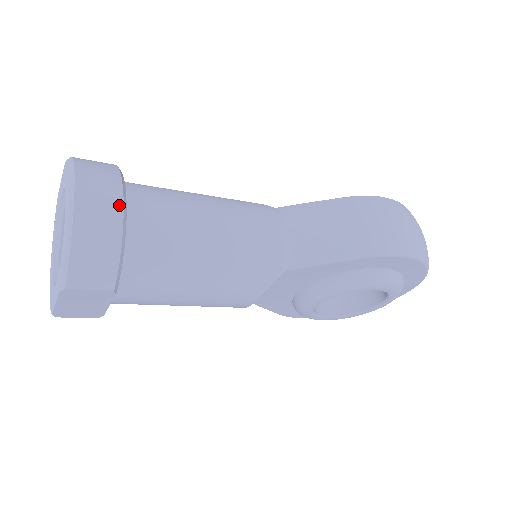
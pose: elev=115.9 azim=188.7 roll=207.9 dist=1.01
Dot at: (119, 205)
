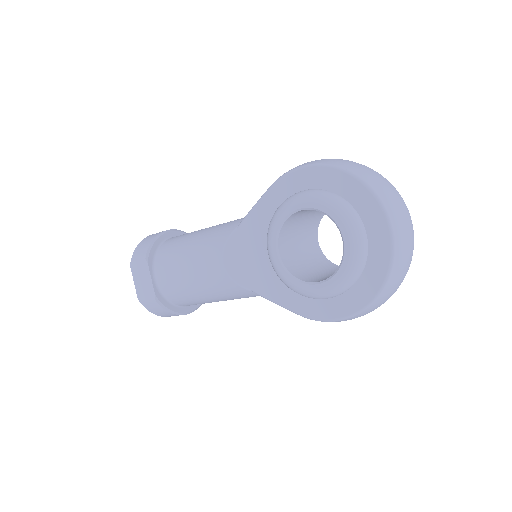
Dot at: (166, 230)
